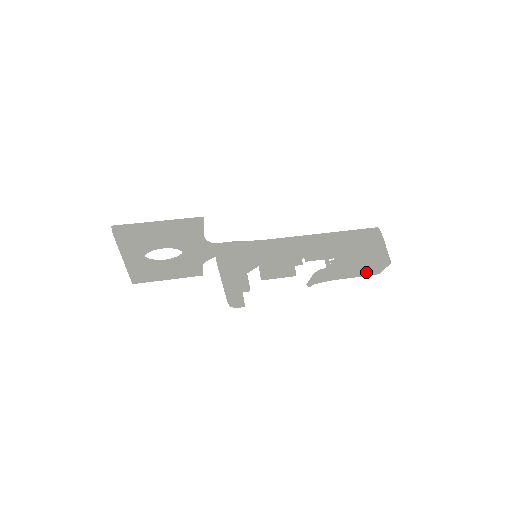
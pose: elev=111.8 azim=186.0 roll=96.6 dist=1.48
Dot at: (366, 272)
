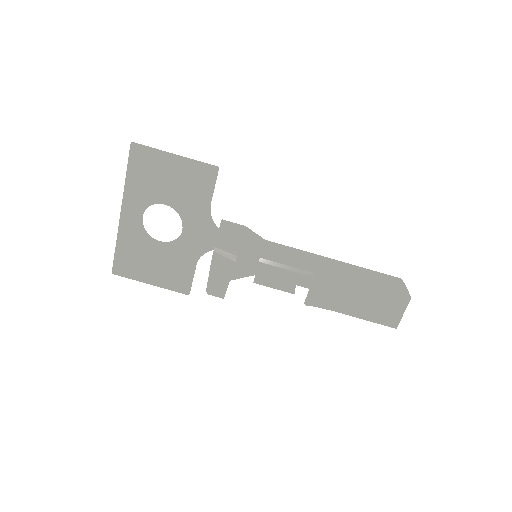
Dot at: (379, 311)
